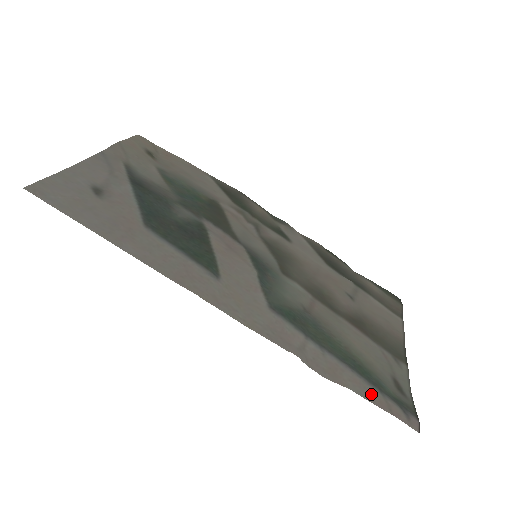
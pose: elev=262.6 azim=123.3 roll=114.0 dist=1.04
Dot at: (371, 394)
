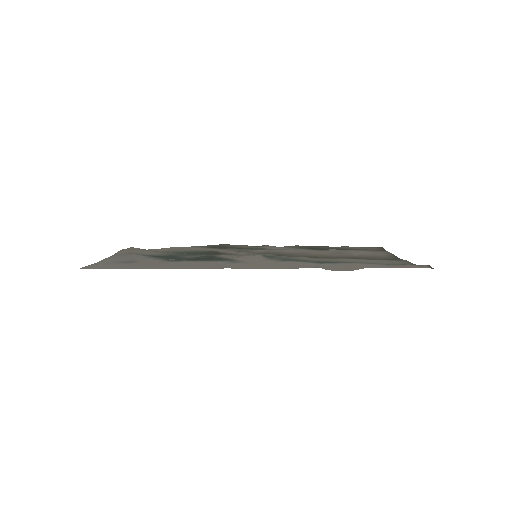
Dot at: (384, 266)
